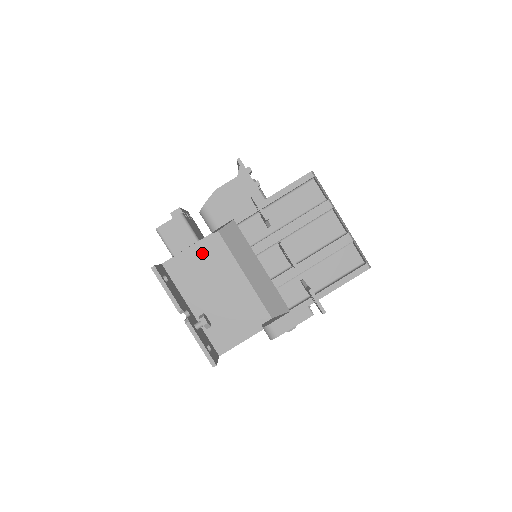
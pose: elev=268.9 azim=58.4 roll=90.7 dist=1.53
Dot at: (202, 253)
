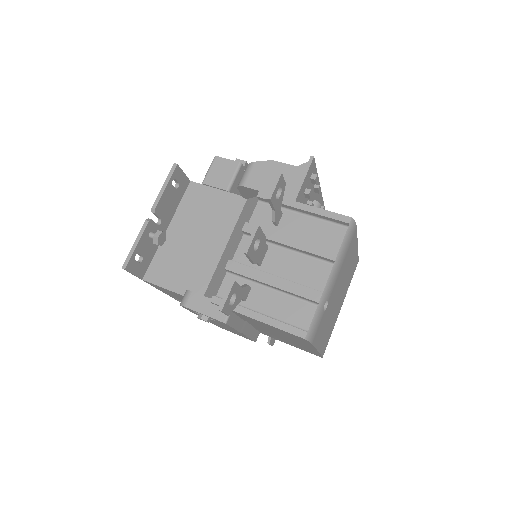
Dot at: (220, 202)
